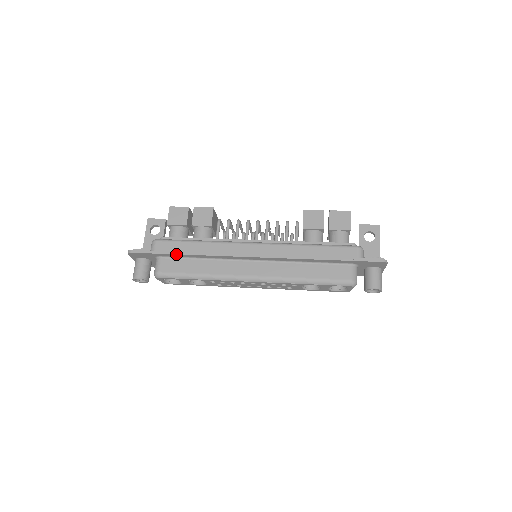
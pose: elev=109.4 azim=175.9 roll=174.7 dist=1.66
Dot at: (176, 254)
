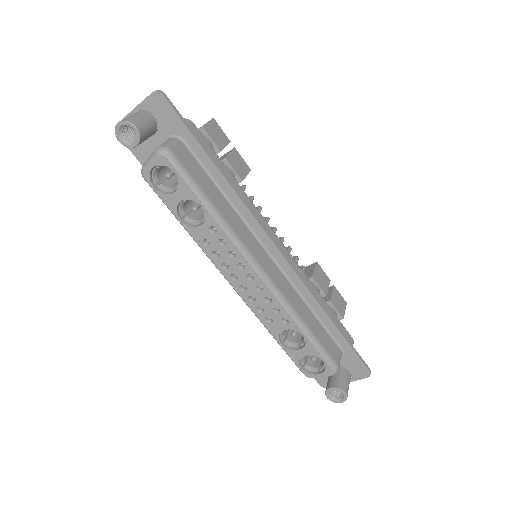
Dot at: (211, 158)
